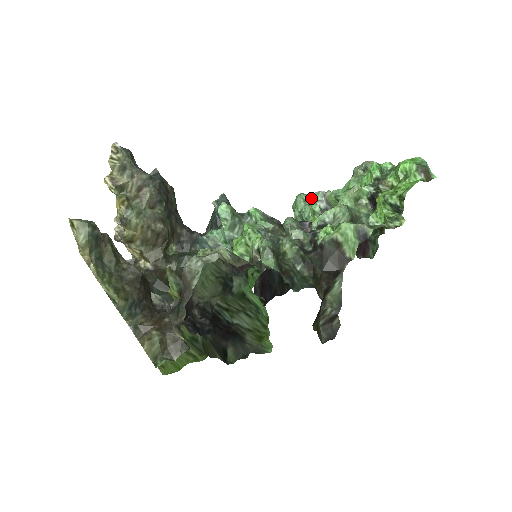
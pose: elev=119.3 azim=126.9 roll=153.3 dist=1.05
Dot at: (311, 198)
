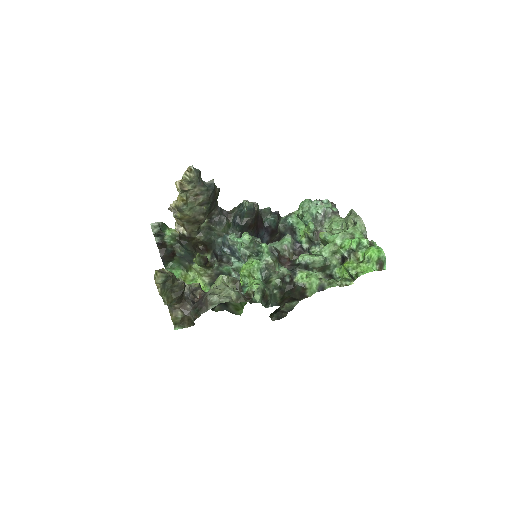
Dot at: (315, 207)
